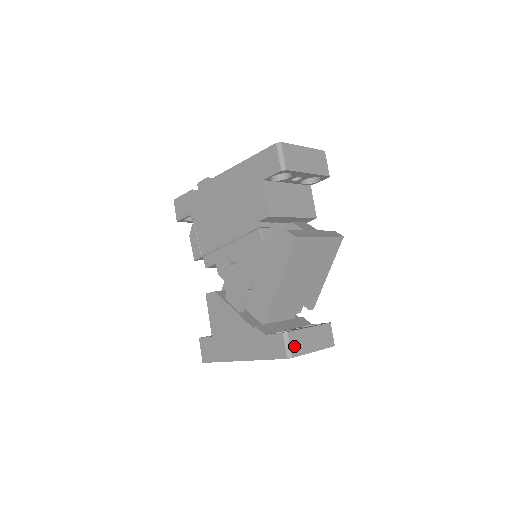
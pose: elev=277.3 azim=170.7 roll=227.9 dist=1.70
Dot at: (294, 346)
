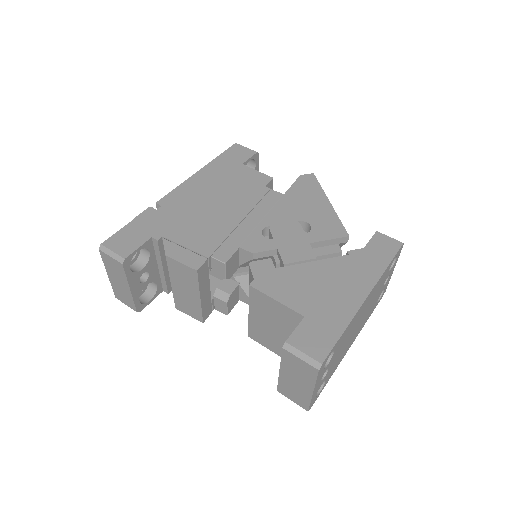
Dot at: occluded
